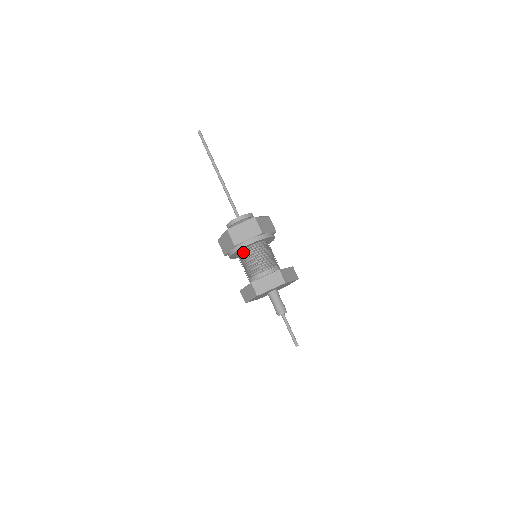
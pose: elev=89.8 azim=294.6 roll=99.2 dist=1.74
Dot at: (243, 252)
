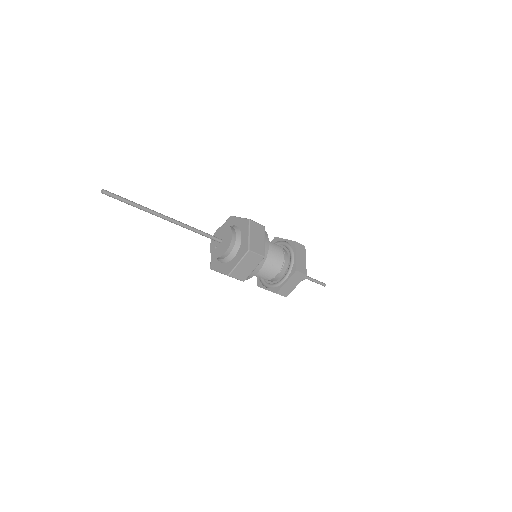
Dot at: occluded
